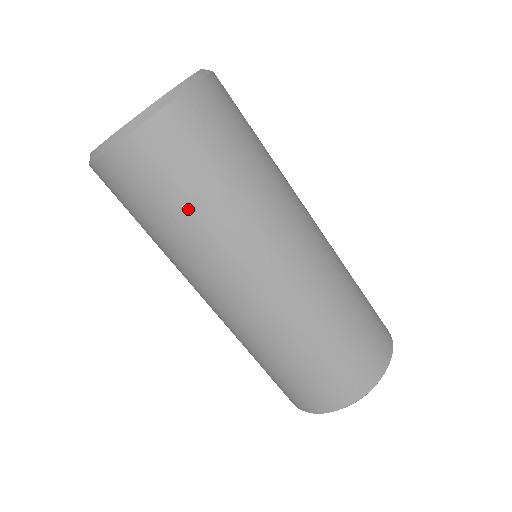
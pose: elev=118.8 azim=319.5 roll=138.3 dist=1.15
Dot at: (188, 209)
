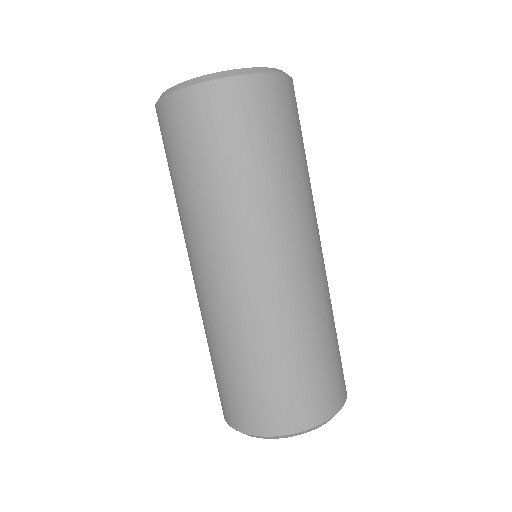
Dot at: (255, 161)
